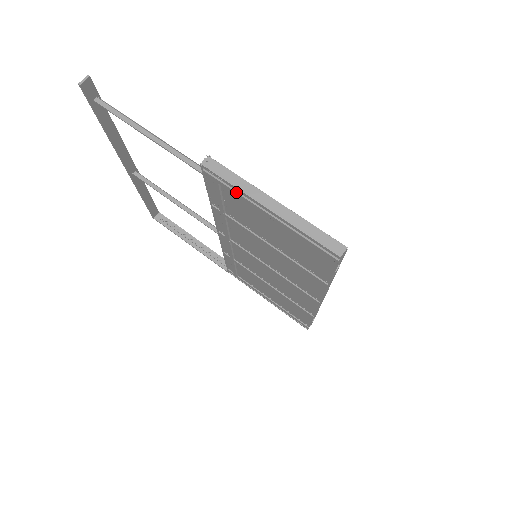
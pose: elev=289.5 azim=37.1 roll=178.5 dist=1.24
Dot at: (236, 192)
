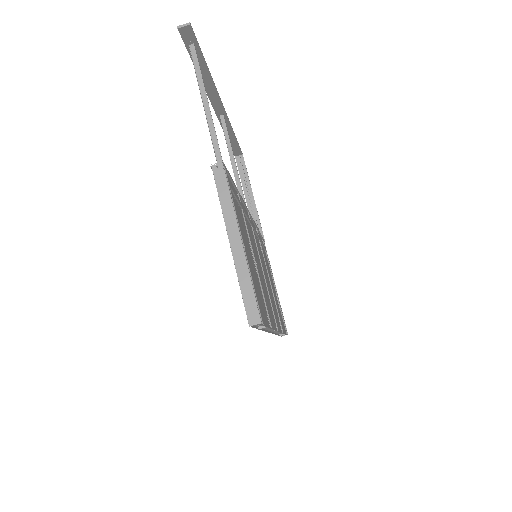
Dot at: occluded
